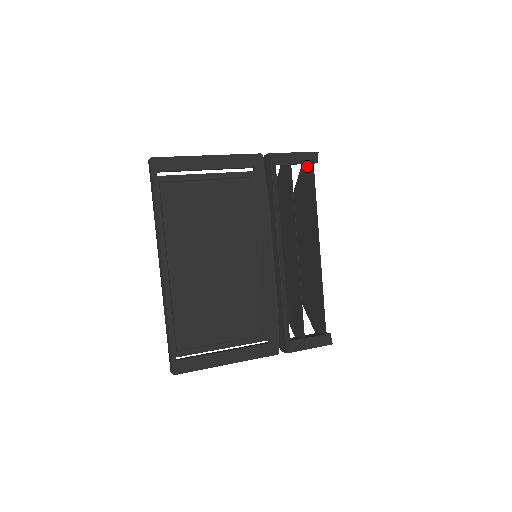
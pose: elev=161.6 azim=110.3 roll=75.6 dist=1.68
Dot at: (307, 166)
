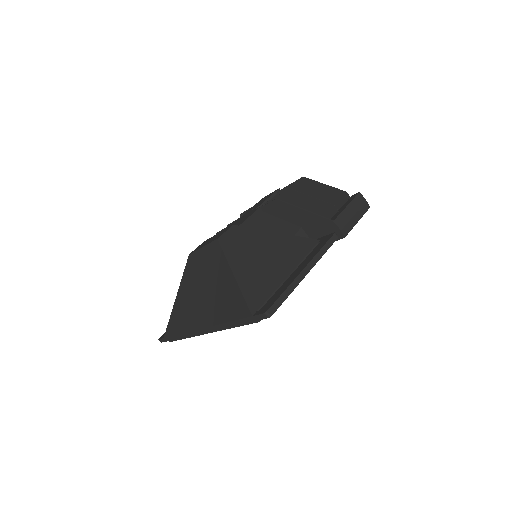
Dot at: occluded
